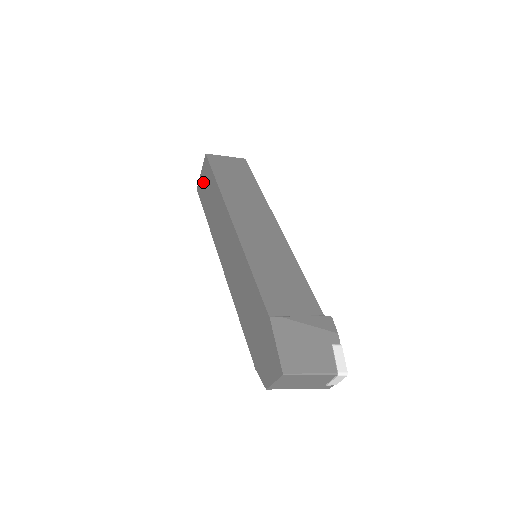
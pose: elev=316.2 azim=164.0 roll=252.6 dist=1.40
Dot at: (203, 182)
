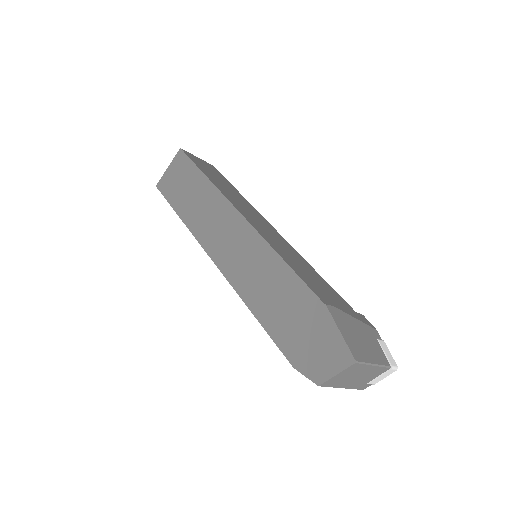
Dot at: (173, 177)
